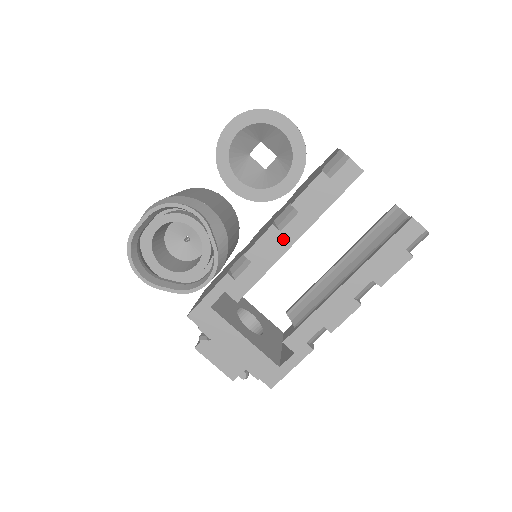
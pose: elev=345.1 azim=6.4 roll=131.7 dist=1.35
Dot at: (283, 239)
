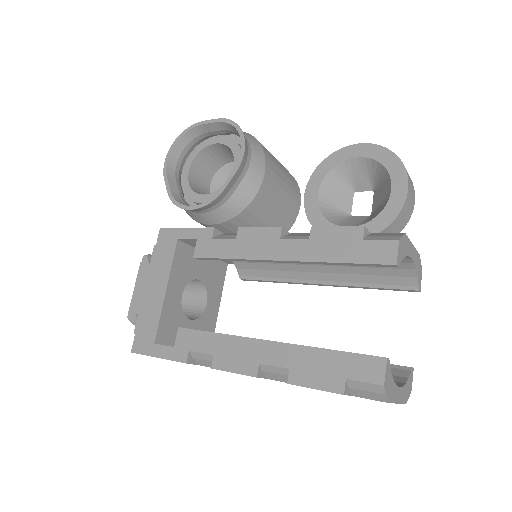
Dot at: (274, 247)
